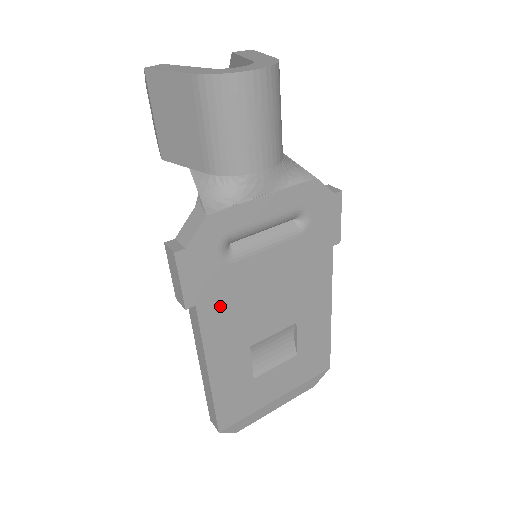
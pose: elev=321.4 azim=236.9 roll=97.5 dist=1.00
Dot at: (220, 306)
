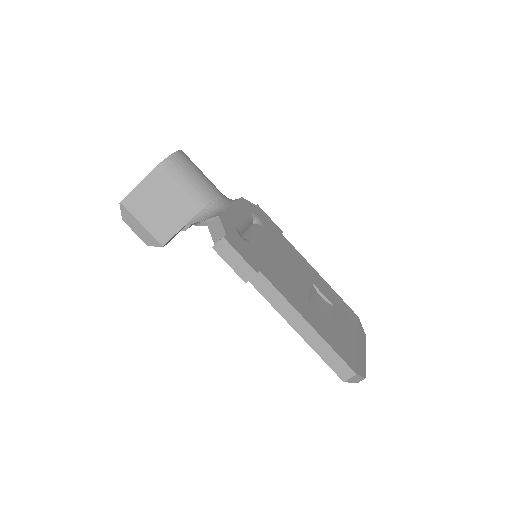
Dot at: (270, 271)
